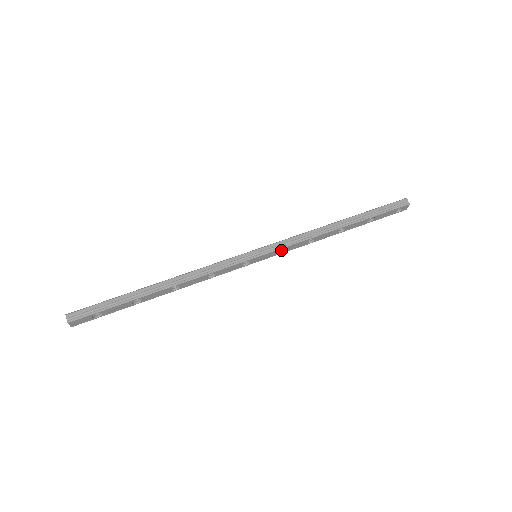
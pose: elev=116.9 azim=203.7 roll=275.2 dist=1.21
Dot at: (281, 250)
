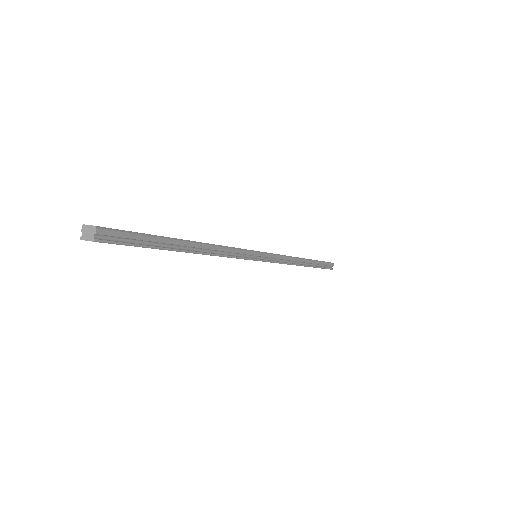
Dot at: occluded
